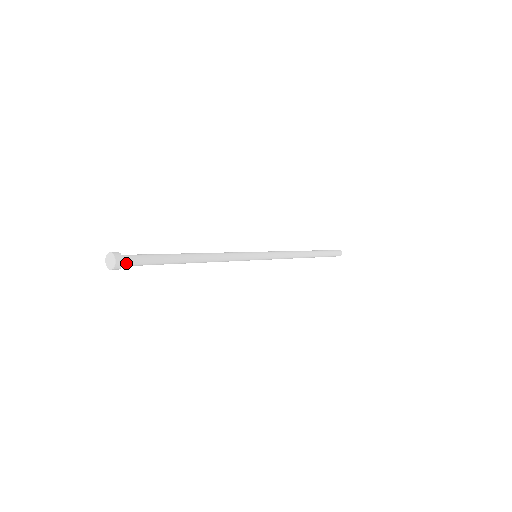
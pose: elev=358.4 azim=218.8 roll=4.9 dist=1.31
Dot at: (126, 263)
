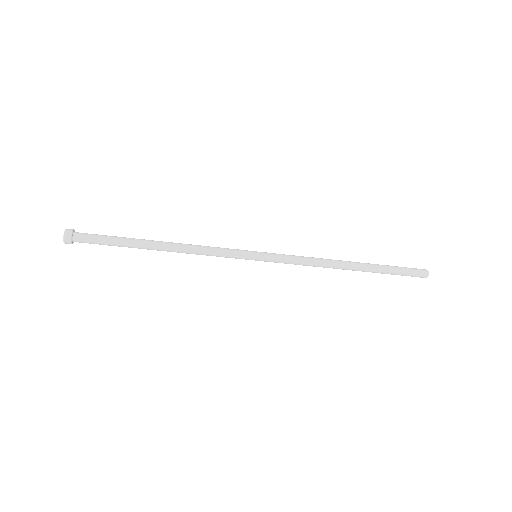
Dot at: (78, 236)
